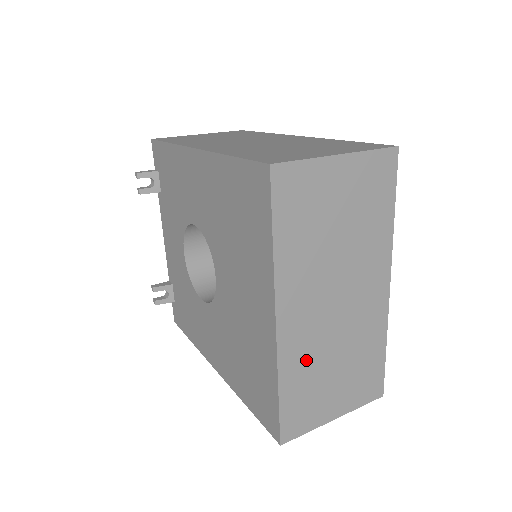
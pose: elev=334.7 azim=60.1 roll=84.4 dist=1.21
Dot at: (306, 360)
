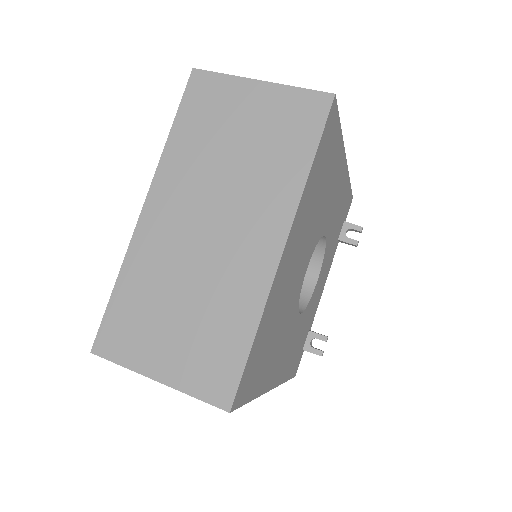
Dot at: (154, 270)
